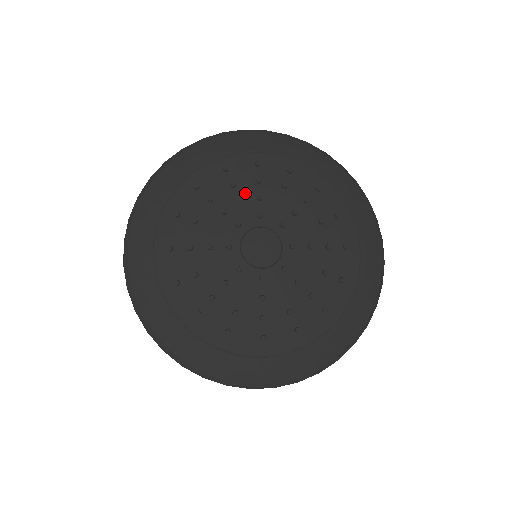
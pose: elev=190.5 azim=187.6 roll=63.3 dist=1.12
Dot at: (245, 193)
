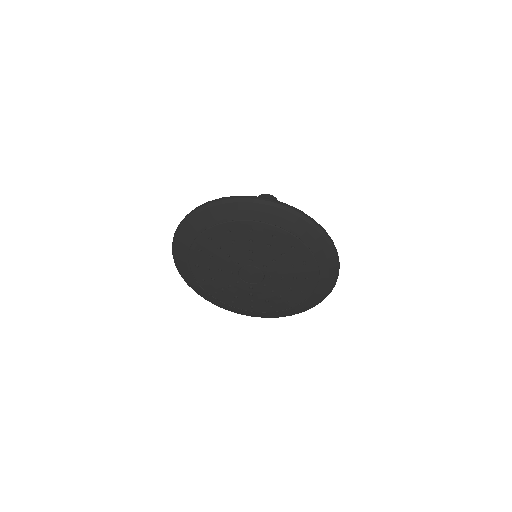
Dot at: (219, 257)
